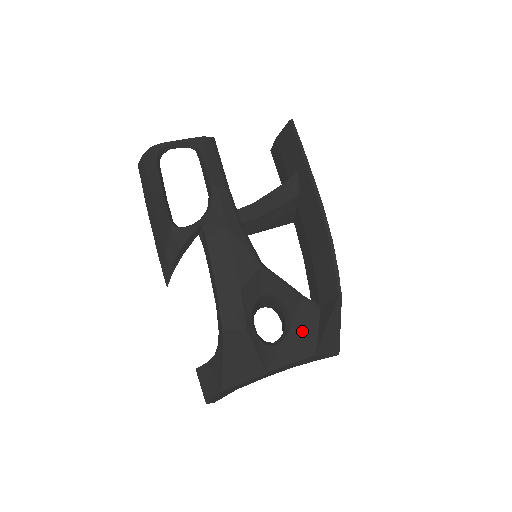
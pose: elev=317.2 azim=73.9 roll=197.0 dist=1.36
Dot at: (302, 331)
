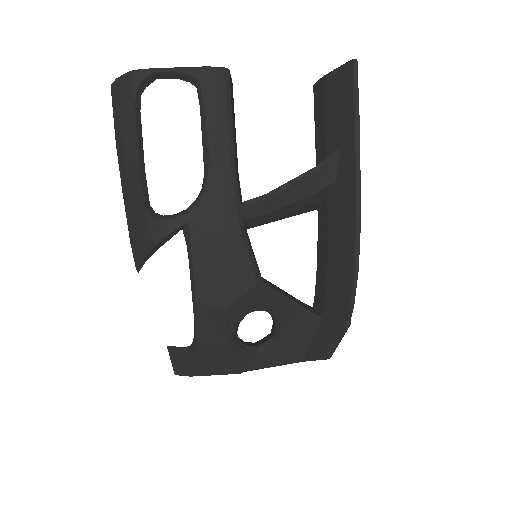
Dot at: (293, 340)
